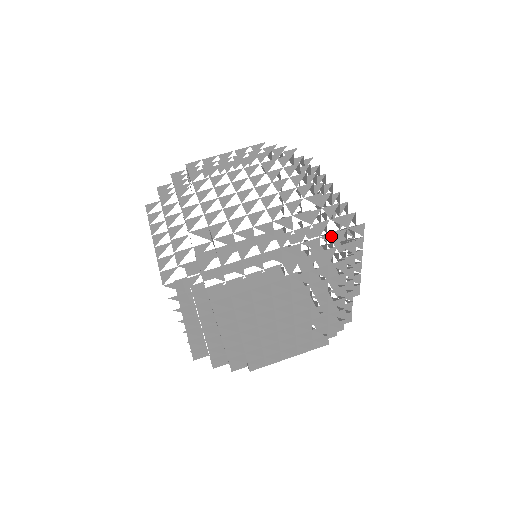
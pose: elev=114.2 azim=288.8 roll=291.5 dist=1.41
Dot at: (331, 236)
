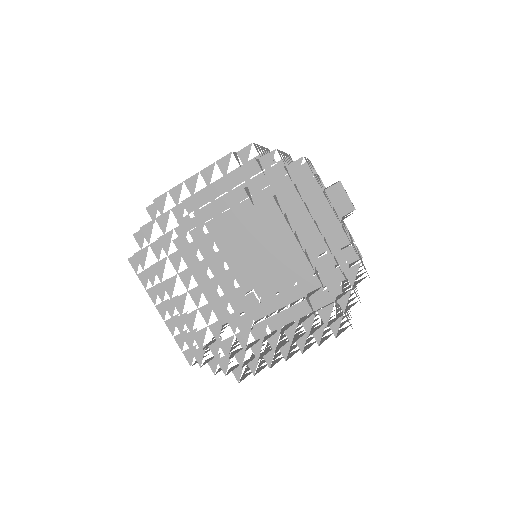
Dot at: occluded
